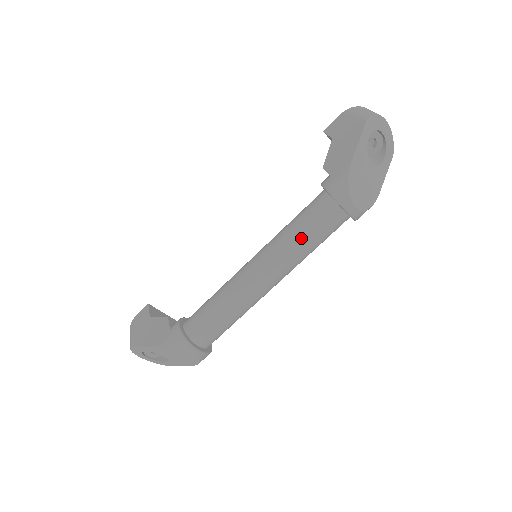
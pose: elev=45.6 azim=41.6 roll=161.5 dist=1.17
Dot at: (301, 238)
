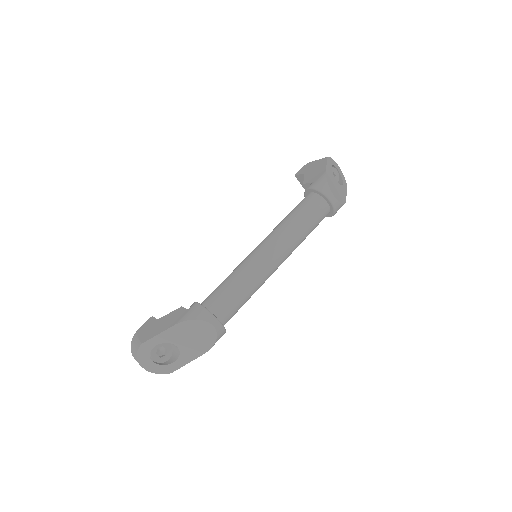
Dot at: (298, 221)
